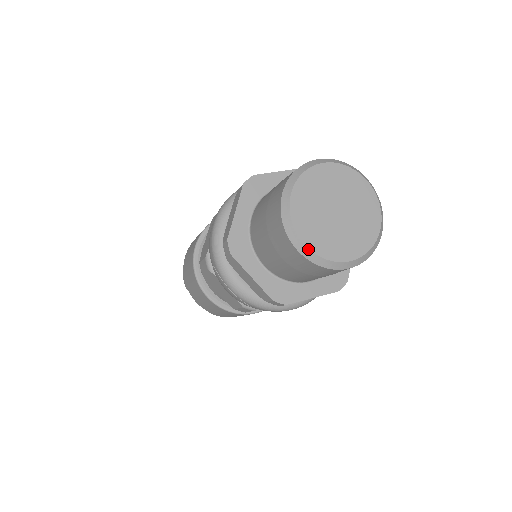
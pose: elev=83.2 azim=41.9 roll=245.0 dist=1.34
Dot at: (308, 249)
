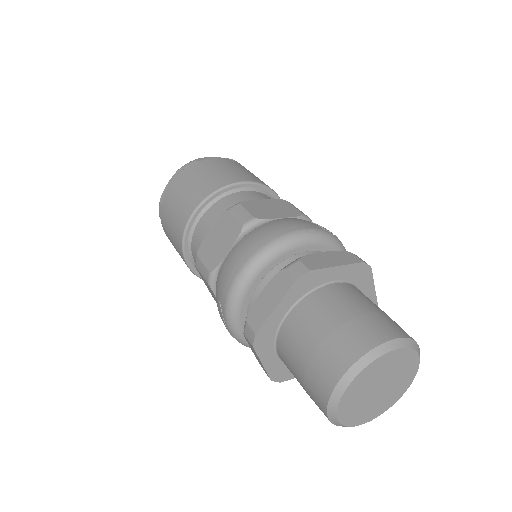
Dot at: (338, 422)
